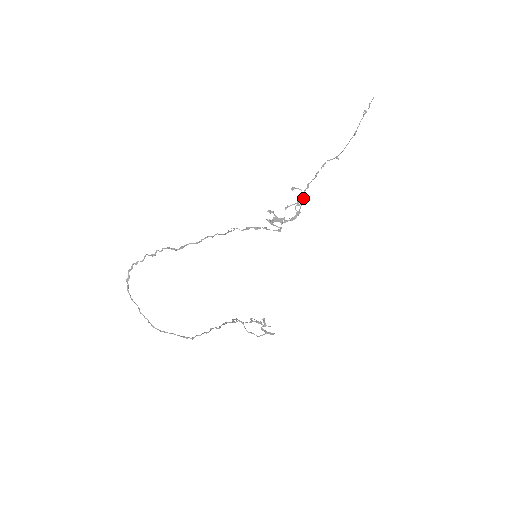
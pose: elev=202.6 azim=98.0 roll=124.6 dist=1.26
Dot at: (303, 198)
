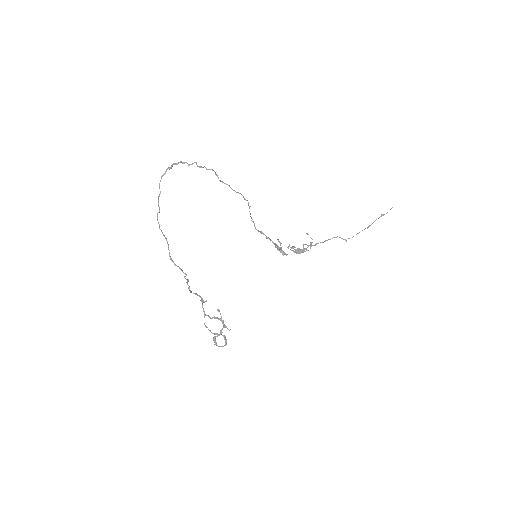
Dot at: occluded
